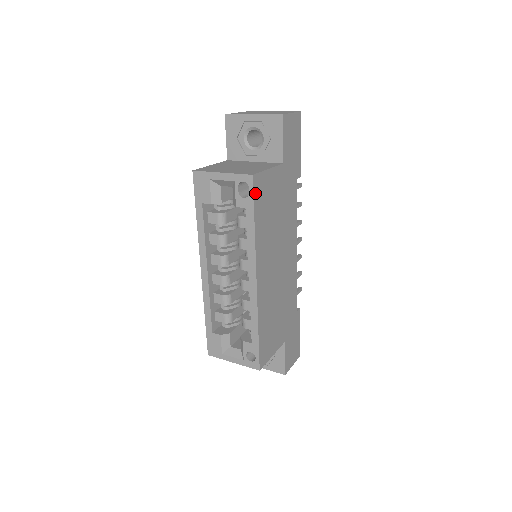
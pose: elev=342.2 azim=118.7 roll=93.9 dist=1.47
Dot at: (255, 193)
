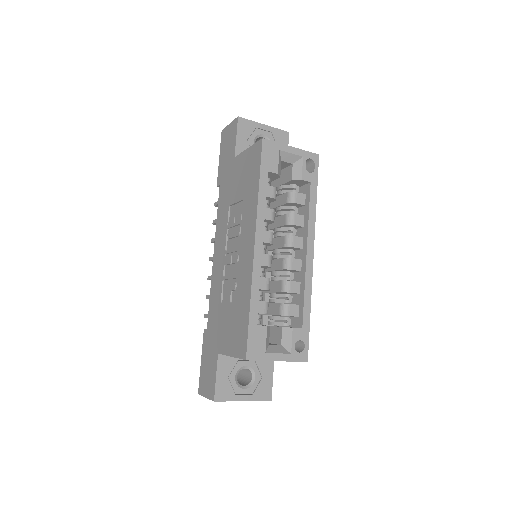
Dot at: (316, 172)
